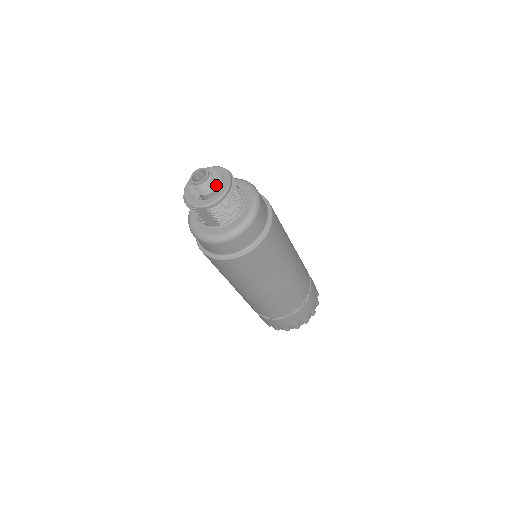
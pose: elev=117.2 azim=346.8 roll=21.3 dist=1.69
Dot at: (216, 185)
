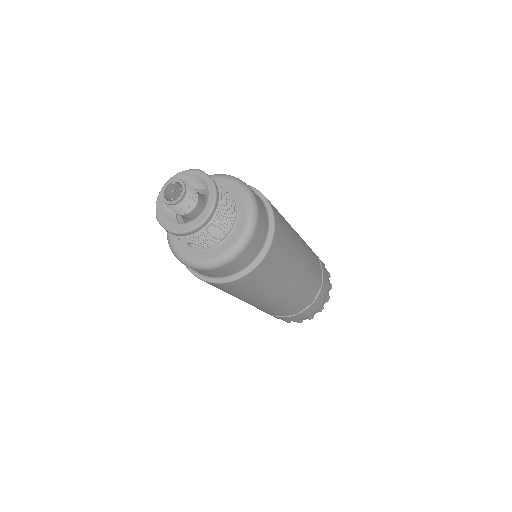
Dot at: (194, 208)
